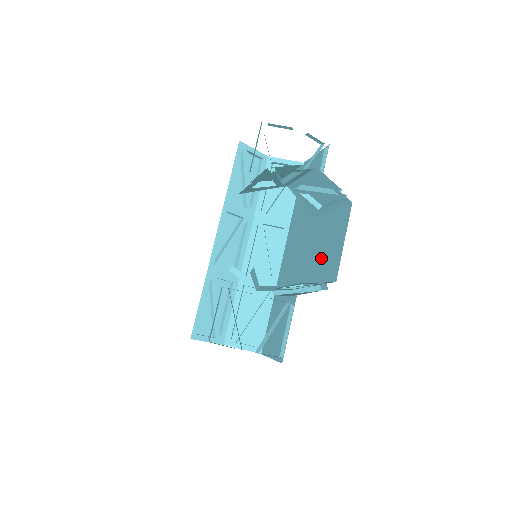
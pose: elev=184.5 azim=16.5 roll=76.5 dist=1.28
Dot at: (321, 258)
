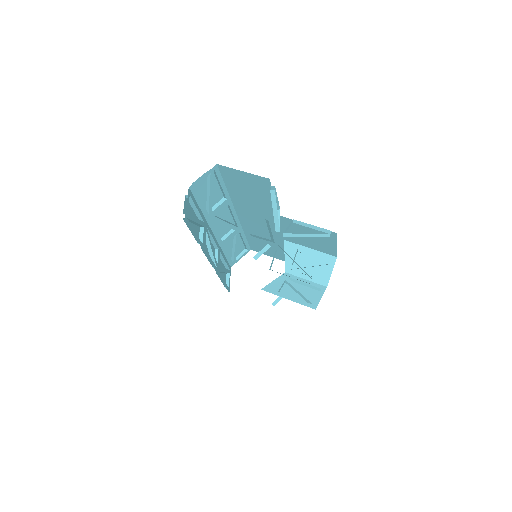
Dot at: (309, 241)
